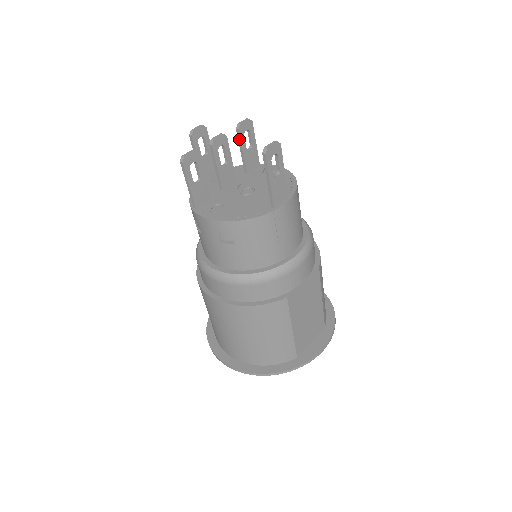
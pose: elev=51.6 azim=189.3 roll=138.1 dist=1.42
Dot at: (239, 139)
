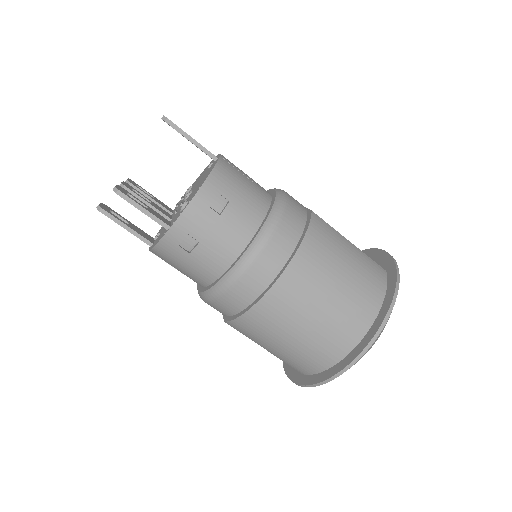
Dot at: occluded
